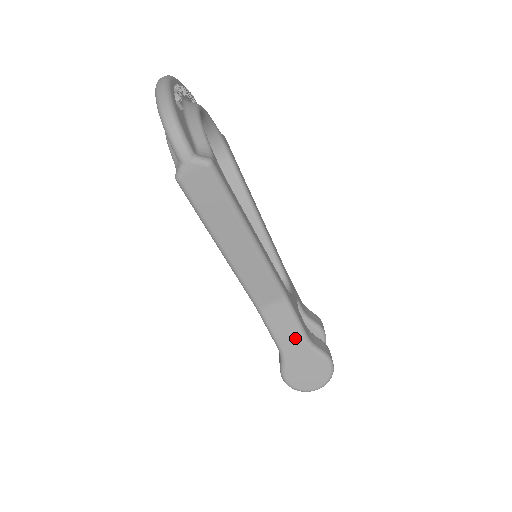
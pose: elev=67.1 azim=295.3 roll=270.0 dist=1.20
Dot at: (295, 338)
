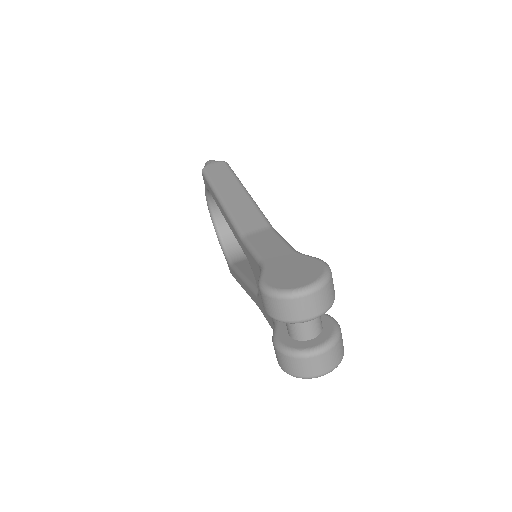
Dot at: (279, 248)
